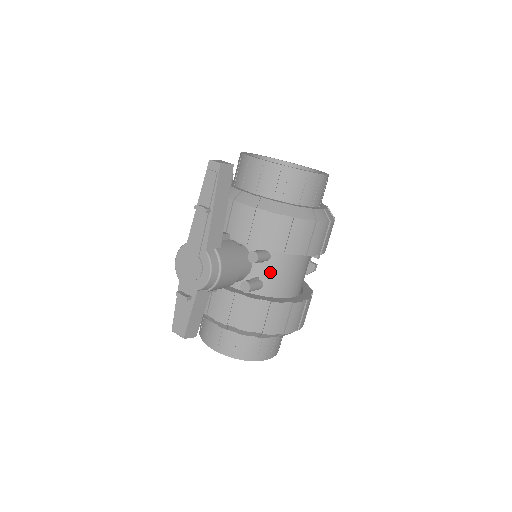
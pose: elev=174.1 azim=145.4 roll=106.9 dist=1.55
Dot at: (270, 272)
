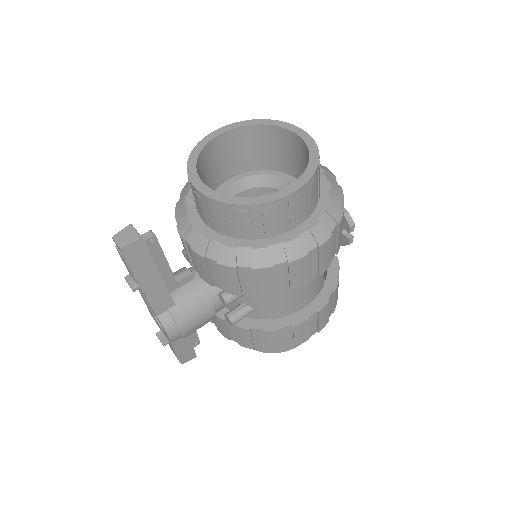
Dot at: (256, 300)
